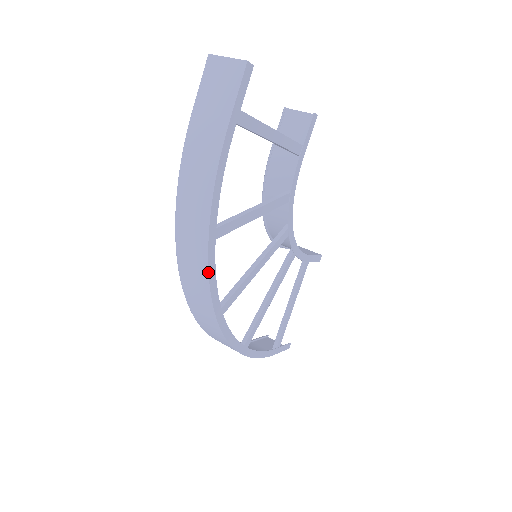
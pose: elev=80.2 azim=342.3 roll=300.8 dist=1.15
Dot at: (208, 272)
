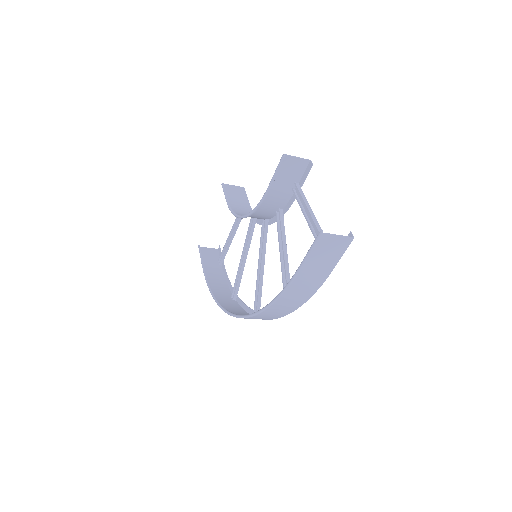
Dot at: occluded
